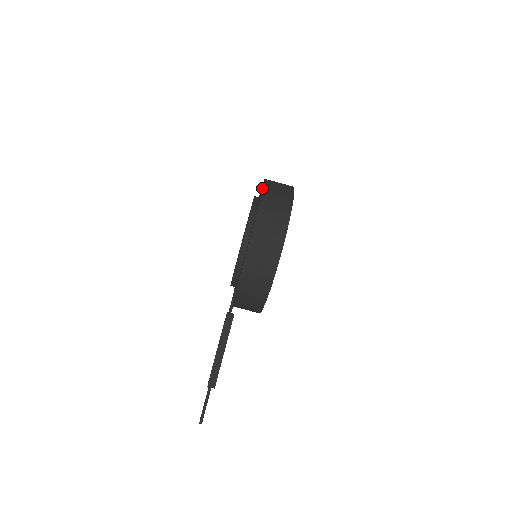
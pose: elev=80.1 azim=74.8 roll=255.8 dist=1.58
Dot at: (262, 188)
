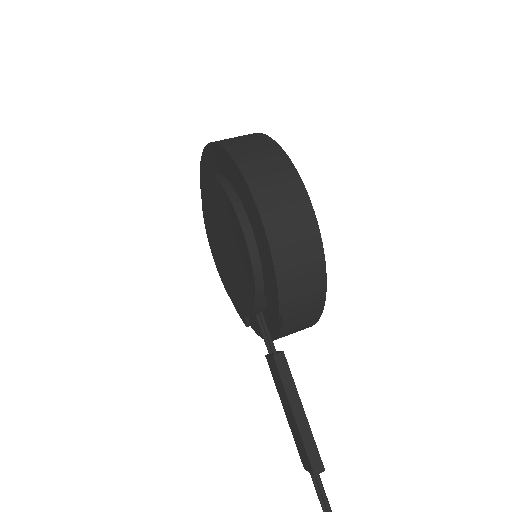
Dot at: (216, 153)
